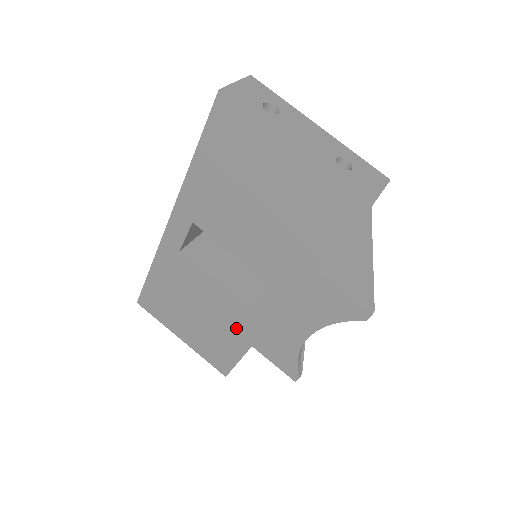
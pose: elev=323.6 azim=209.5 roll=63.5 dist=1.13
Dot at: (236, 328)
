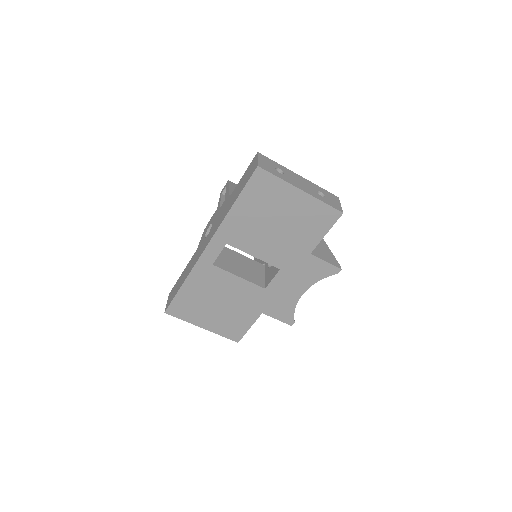
Dot at: (251, 305)
